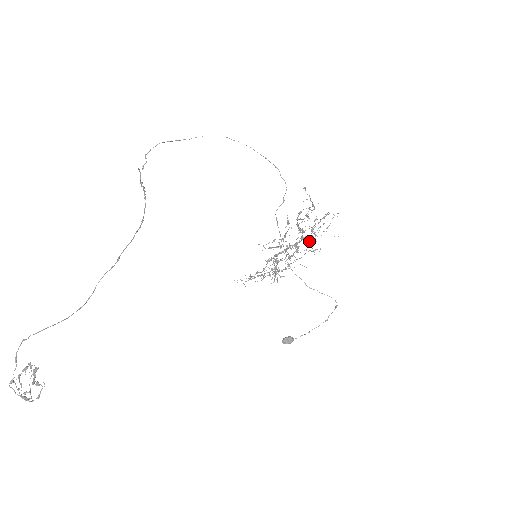
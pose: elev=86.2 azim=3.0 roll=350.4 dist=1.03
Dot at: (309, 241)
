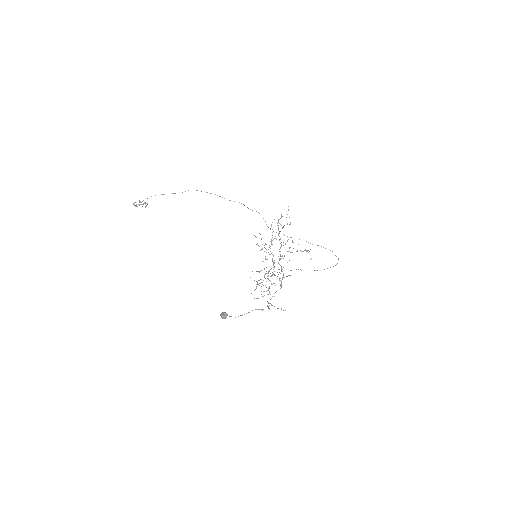
Dot at: (282, 256)
